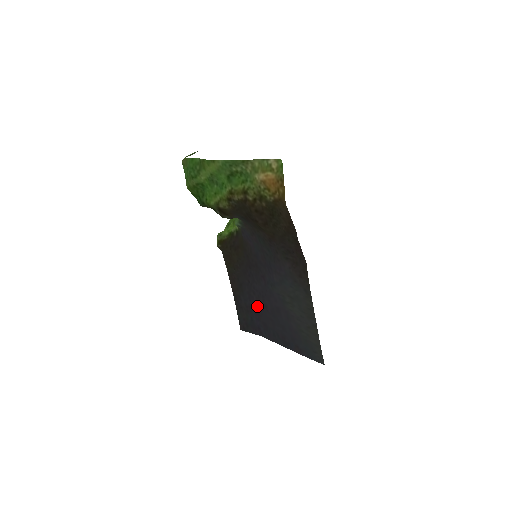
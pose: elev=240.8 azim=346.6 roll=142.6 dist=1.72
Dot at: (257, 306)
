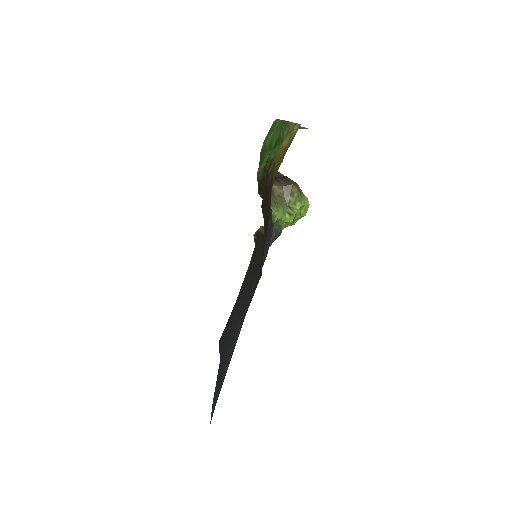
Dot at: (236, 323)
